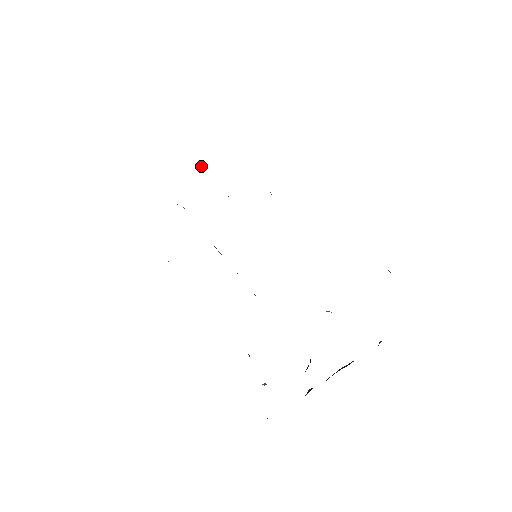
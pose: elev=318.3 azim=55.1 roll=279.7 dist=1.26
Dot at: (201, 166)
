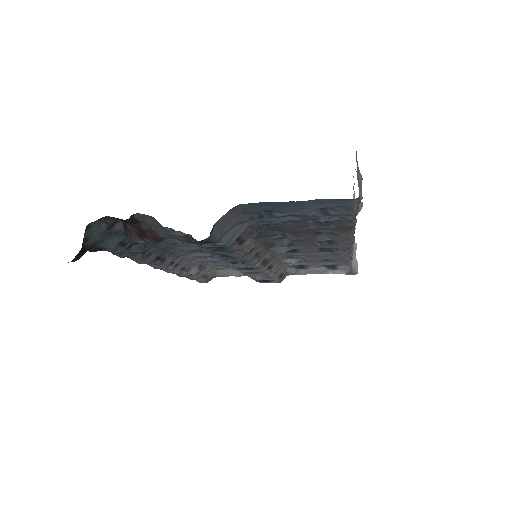
Dot at: (299, 273)
